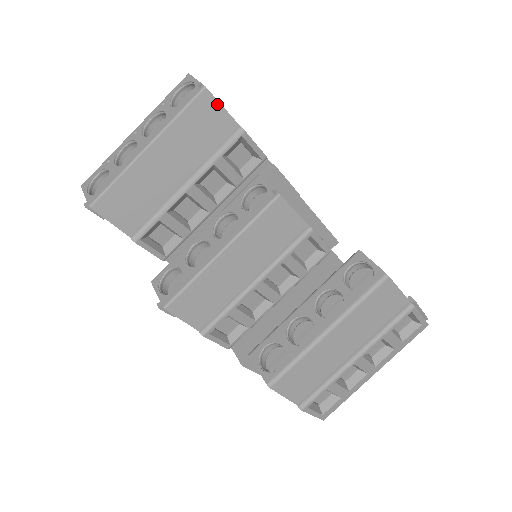
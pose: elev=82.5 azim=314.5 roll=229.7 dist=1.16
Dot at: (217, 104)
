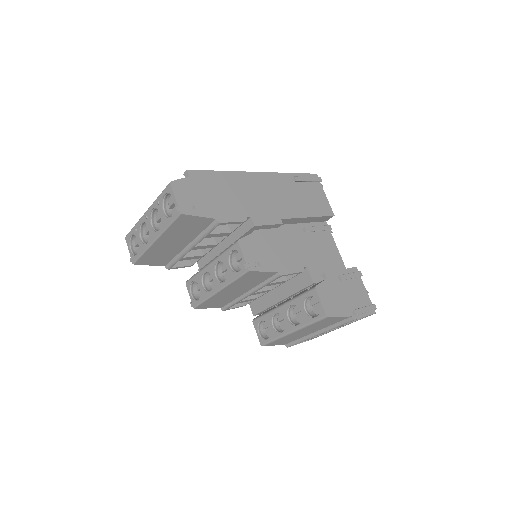
Dot at: (194, 217)
